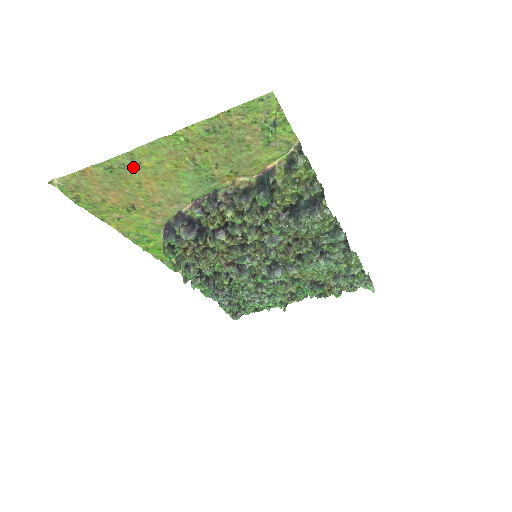
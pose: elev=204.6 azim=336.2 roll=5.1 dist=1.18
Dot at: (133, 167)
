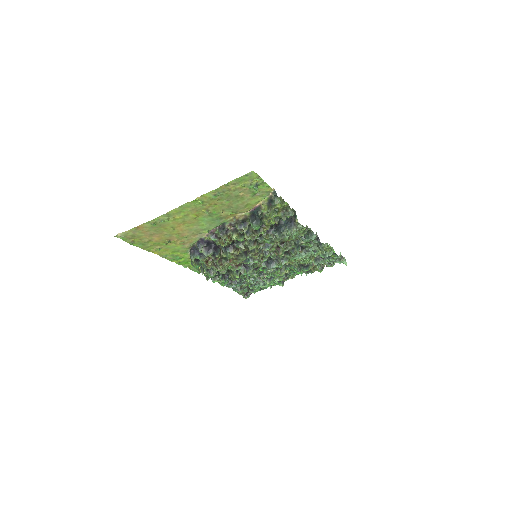
Dot at: (169, 220)
